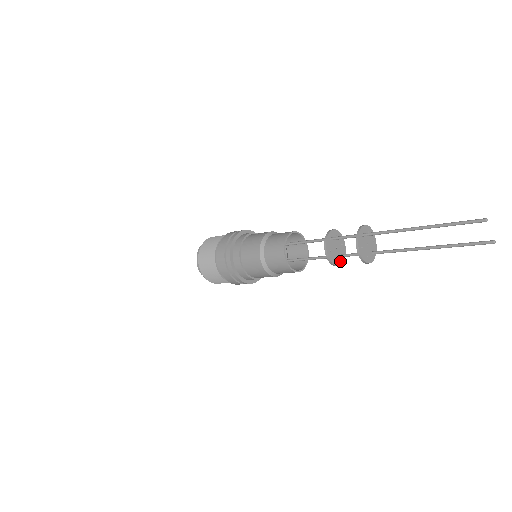
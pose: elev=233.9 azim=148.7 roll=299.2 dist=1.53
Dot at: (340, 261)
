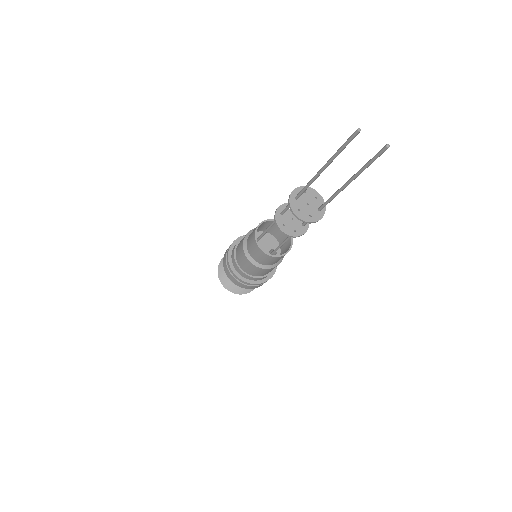
Dot at: (303, 230)
